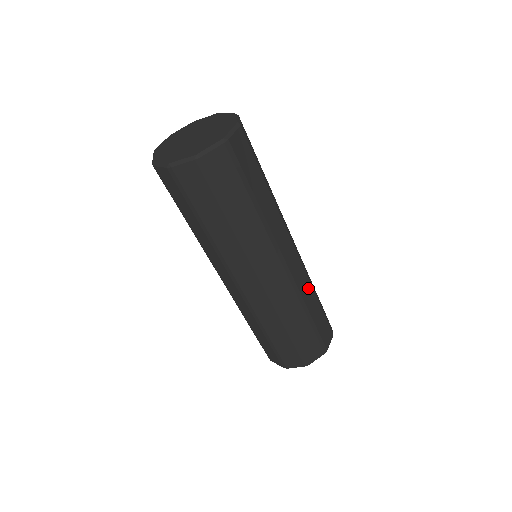
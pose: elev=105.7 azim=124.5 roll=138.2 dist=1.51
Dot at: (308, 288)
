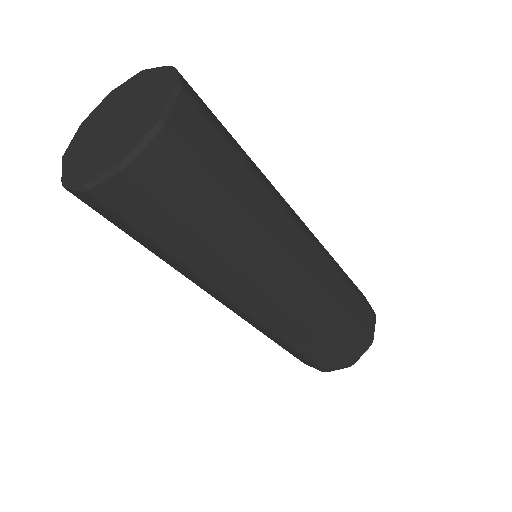
Dot at: (335, 279)
